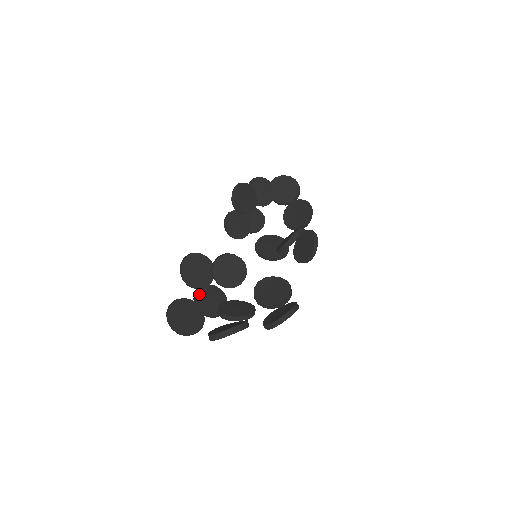
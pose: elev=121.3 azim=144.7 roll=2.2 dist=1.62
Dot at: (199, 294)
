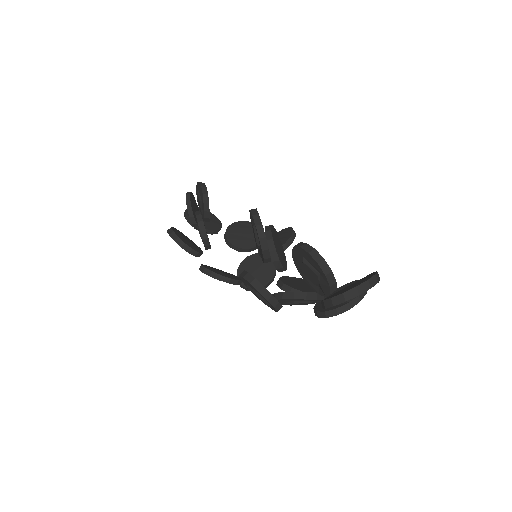
Dot at: (253, 277)
